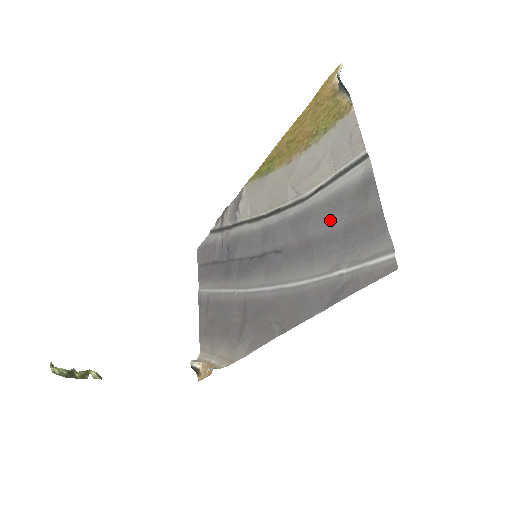
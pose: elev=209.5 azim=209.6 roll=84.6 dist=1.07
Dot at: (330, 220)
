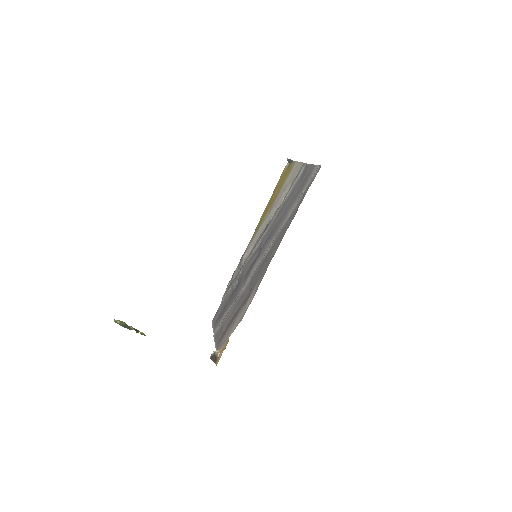
Dot at: (293, 194)
